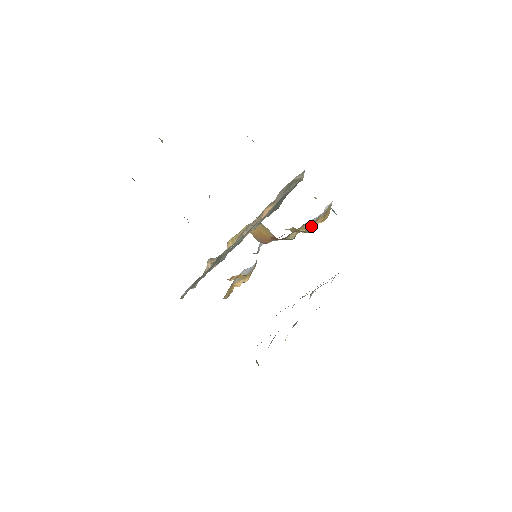
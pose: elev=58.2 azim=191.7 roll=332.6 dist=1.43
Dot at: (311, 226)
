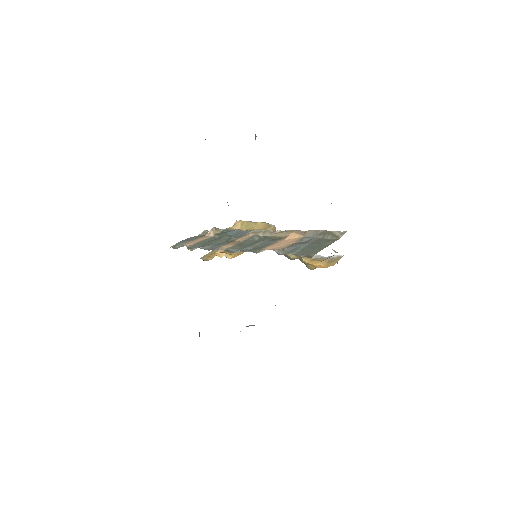
Dot at: (314, 262)
